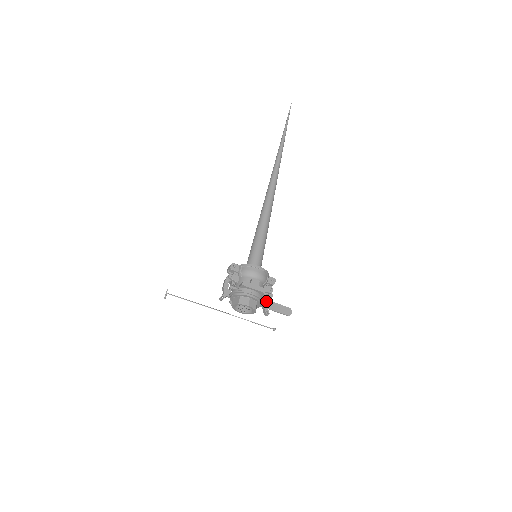
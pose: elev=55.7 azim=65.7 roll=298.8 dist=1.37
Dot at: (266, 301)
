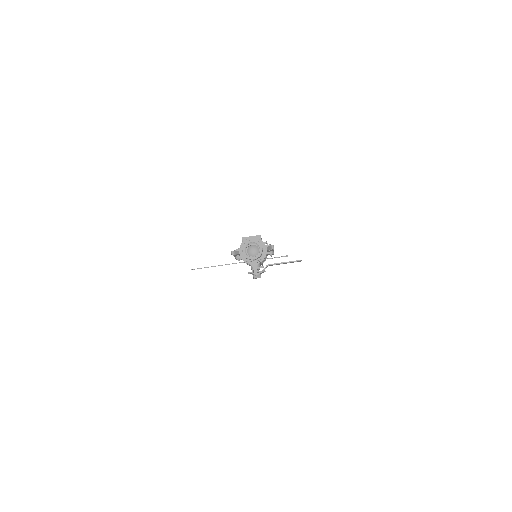
Dot at: (266, 242)
